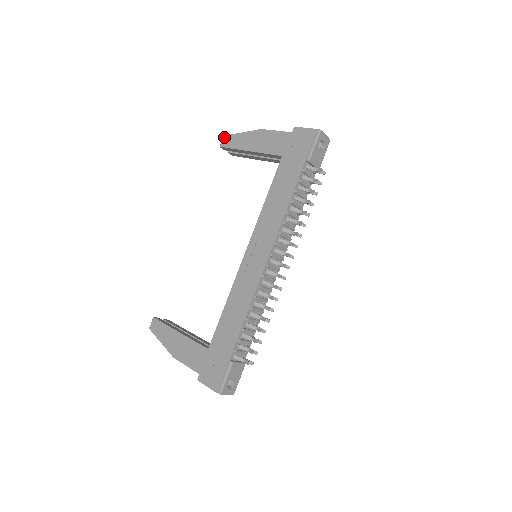
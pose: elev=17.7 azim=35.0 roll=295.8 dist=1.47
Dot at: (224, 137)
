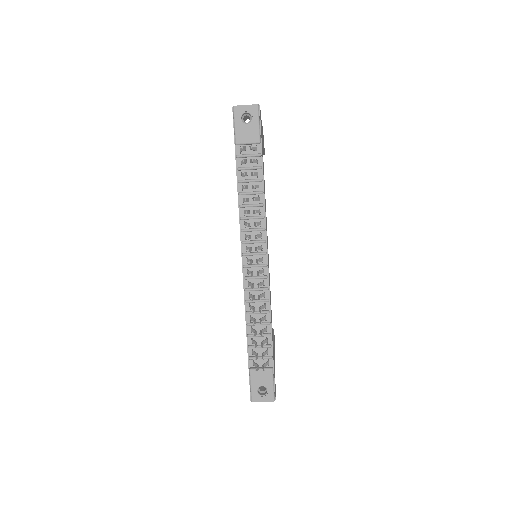
Dot at: occluded
